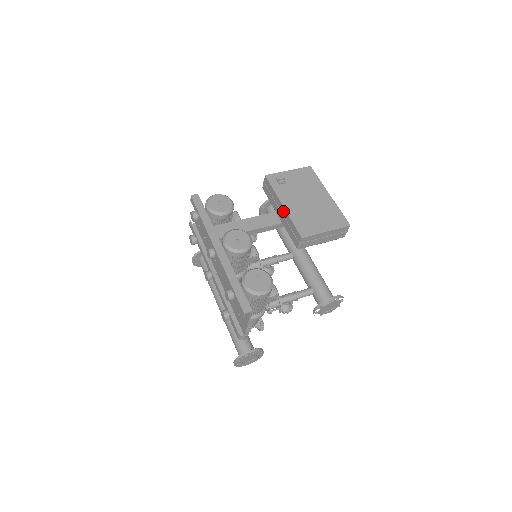
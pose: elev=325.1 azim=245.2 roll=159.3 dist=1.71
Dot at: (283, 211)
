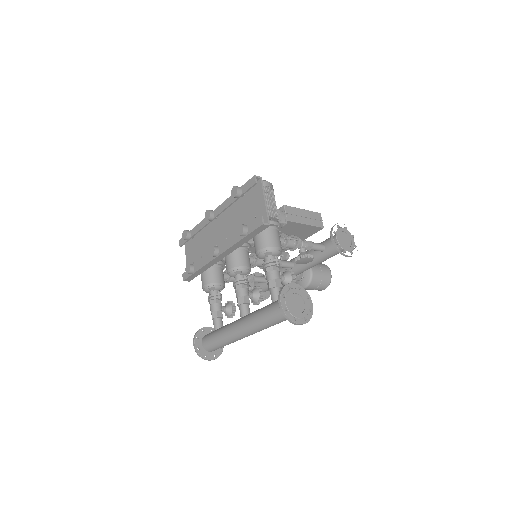
Dot at: occluded
